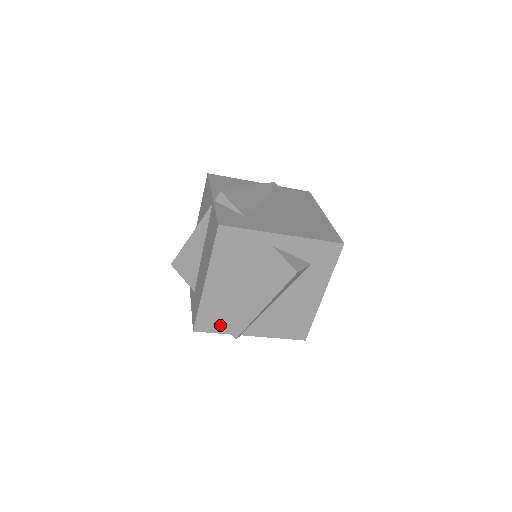
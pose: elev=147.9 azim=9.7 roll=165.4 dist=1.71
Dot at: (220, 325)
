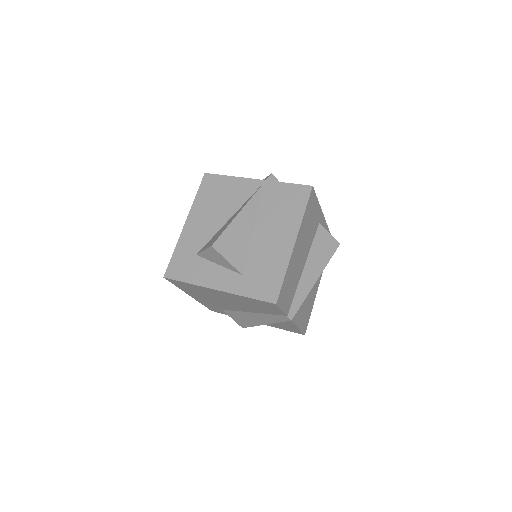
Dot at: (286, 301)
